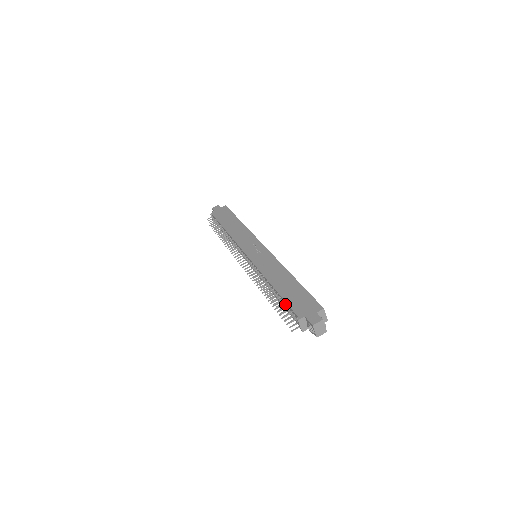
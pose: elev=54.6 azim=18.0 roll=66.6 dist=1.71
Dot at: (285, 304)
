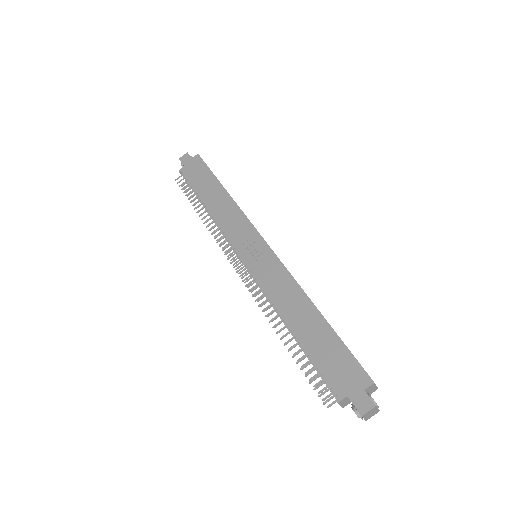
Dot at: (312, 360)
